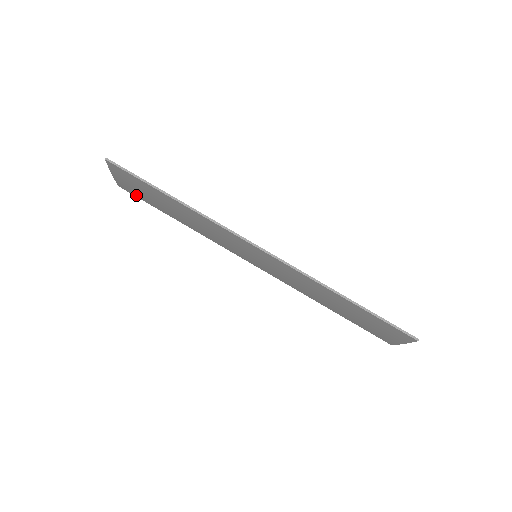
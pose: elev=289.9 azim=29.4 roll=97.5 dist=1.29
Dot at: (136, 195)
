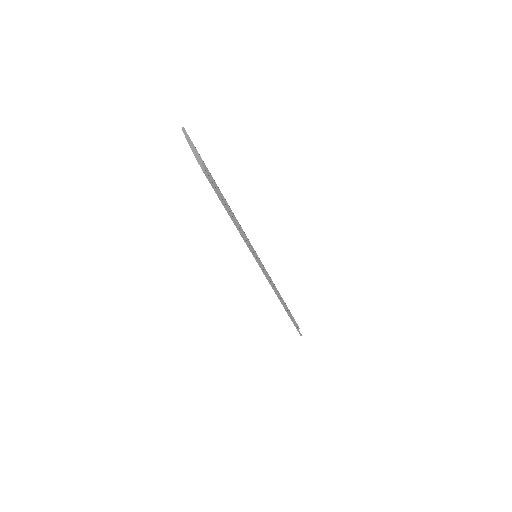
Dot at: occluded
